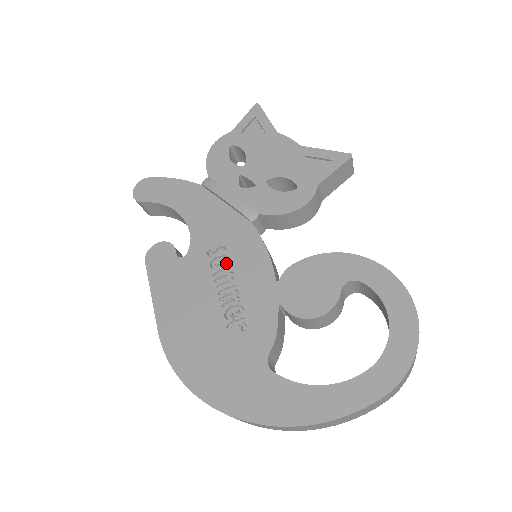
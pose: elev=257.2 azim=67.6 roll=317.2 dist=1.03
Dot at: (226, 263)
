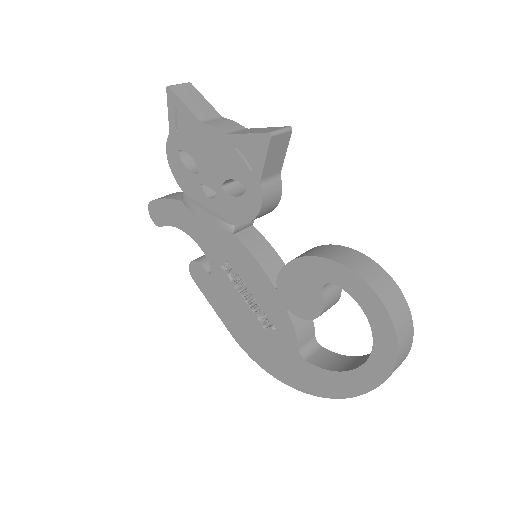
Dot at: (238, 273)
